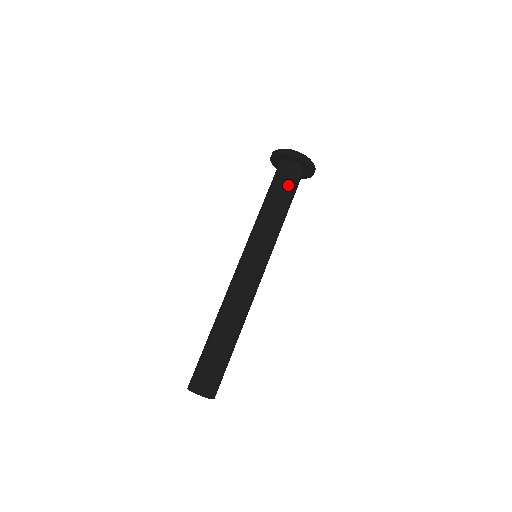
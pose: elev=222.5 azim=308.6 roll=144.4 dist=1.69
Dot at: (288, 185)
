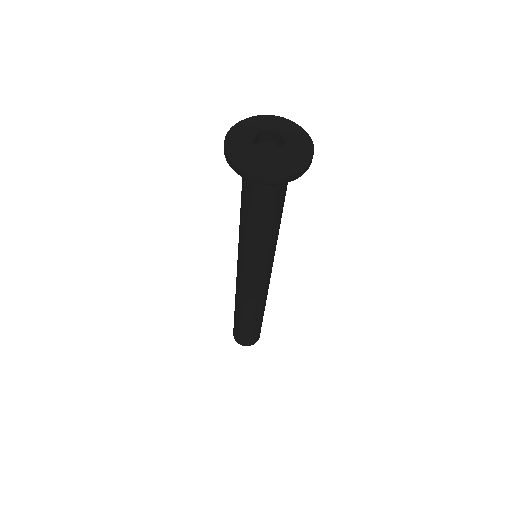
Dot at: (261, 201)
